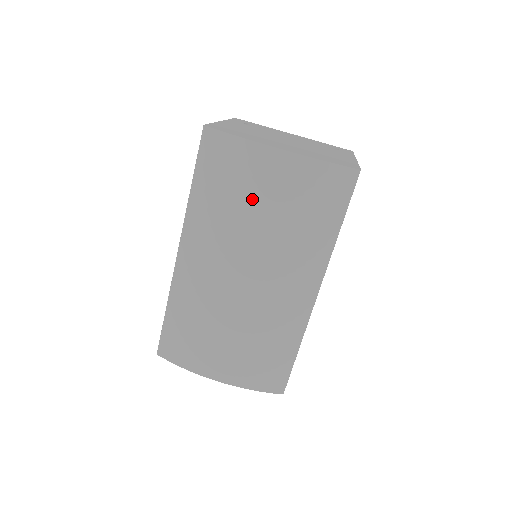
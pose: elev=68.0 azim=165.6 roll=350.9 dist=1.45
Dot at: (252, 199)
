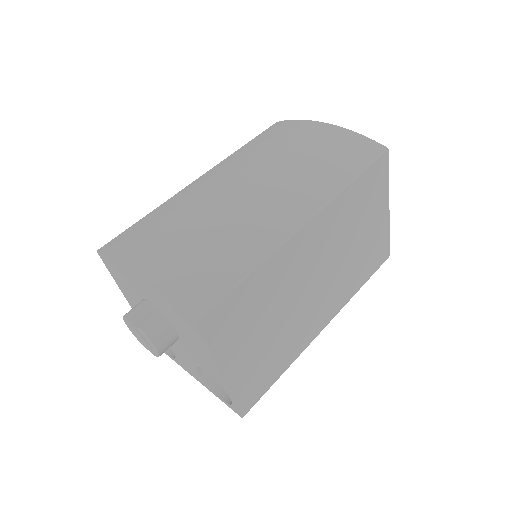
Dot at: (286, 144)
